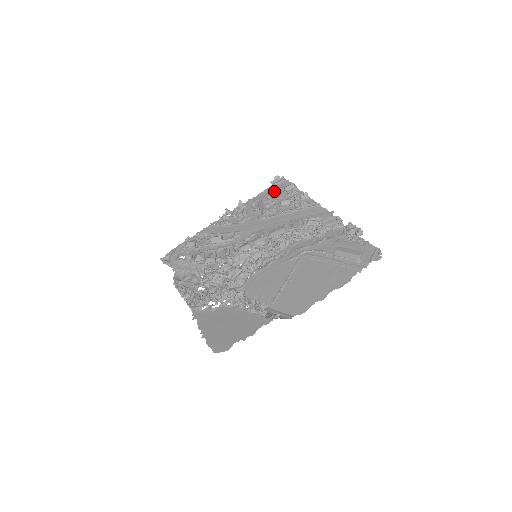
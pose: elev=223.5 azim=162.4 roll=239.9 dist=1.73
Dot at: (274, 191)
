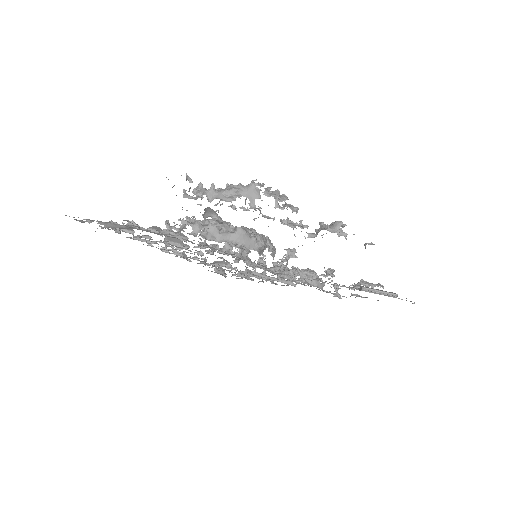
Dot at: occluded
